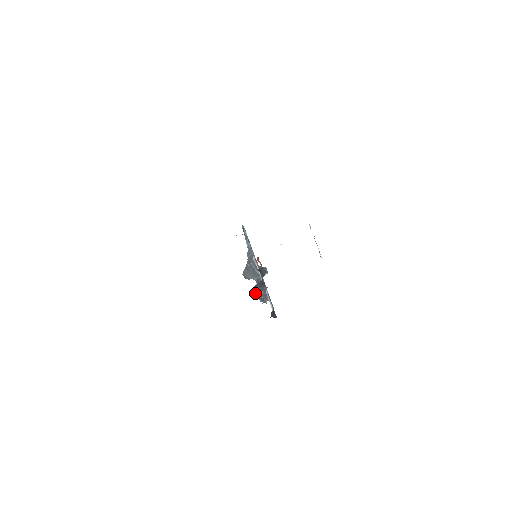
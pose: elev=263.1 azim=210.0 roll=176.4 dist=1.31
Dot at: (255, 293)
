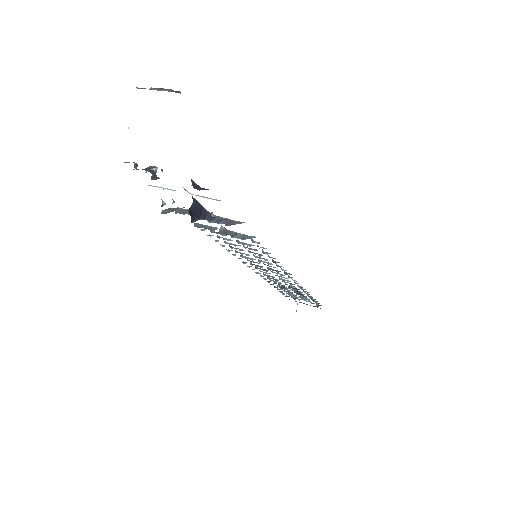
Dot at: (199, 219)
